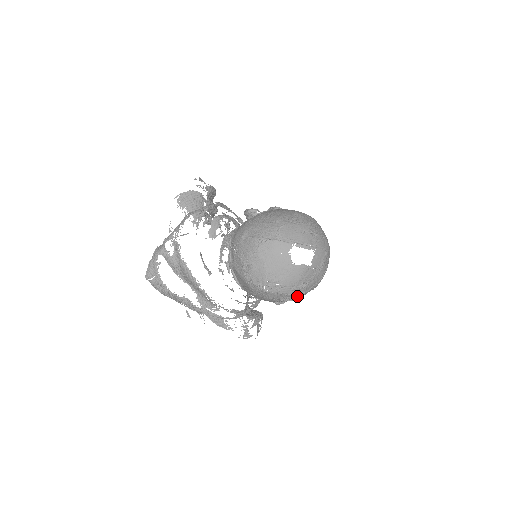
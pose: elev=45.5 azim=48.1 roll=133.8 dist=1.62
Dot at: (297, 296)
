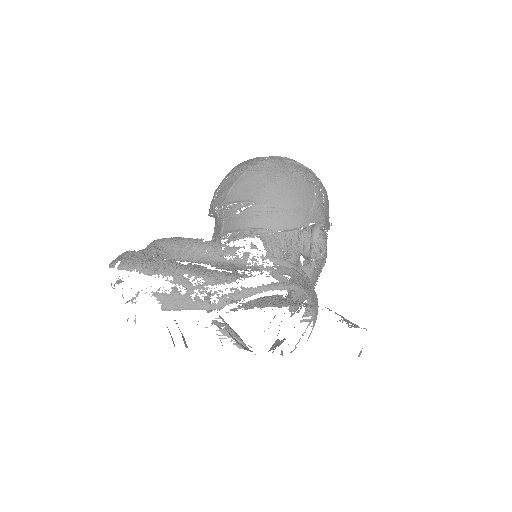
Dot at: (311, 175)
